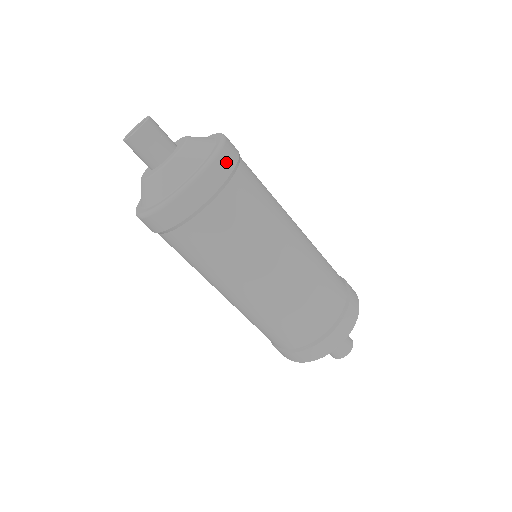
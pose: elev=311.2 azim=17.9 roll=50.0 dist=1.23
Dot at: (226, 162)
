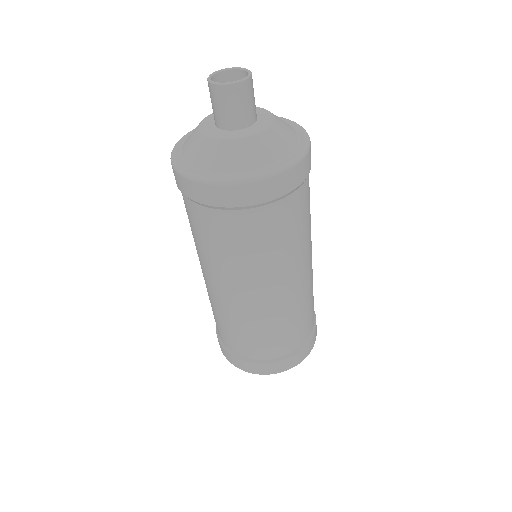
Dot at: (280, 186)
